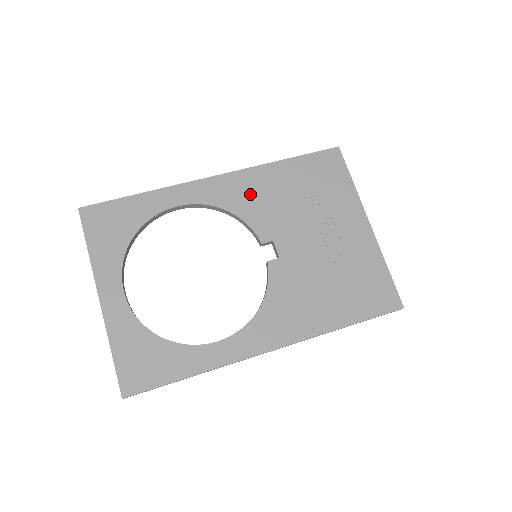
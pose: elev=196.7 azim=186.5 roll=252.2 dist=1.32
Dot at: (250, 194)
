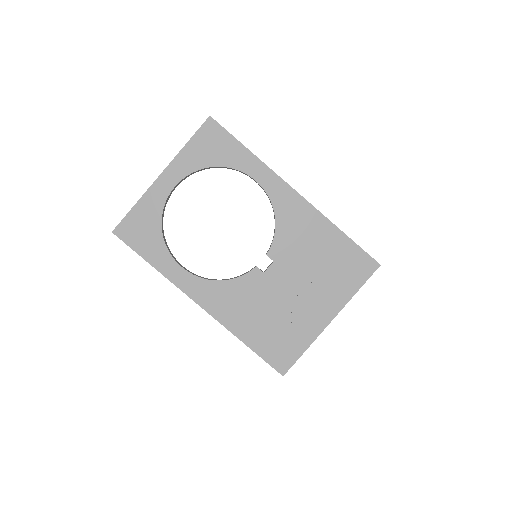
Dot at: (298, 224)
